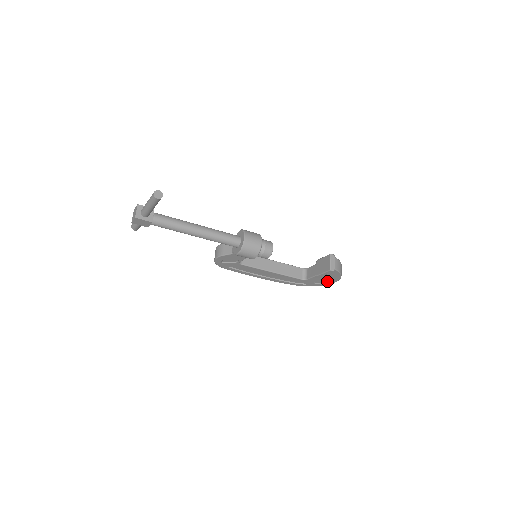
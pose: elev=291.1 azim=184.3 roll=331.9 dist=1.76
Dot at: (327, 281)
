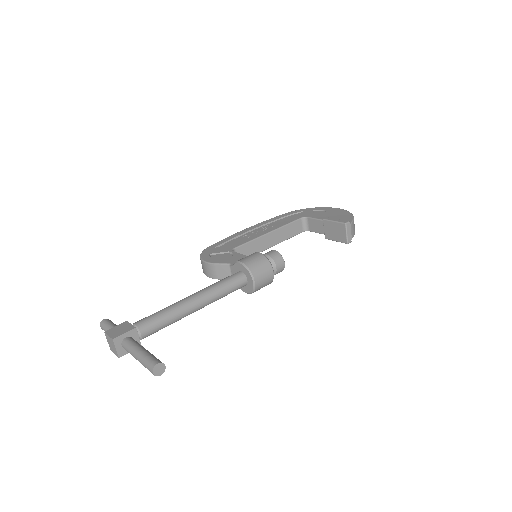
Dot at: occluded
